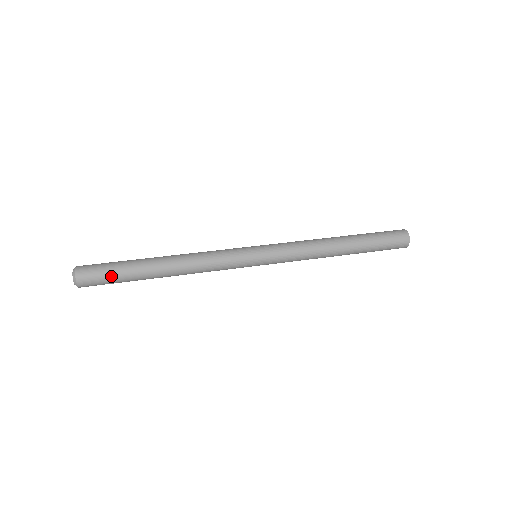
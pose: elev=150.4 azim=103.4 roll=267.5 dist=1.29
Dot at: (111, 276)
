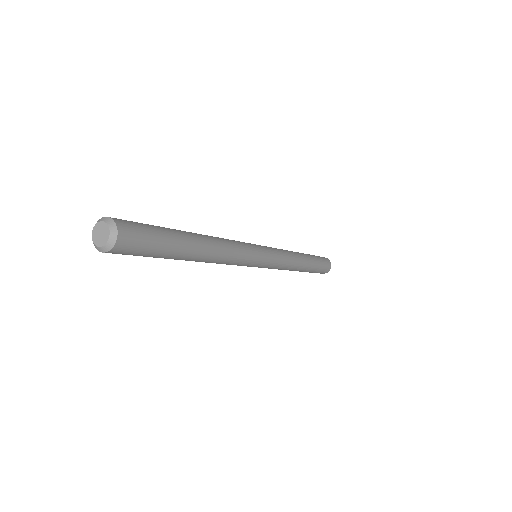
Dot at: (154, 248)
